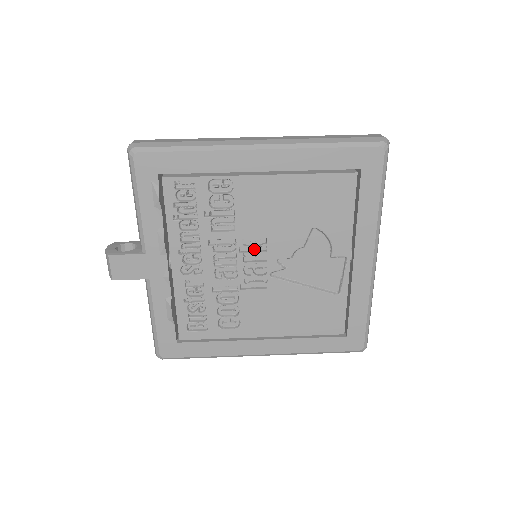
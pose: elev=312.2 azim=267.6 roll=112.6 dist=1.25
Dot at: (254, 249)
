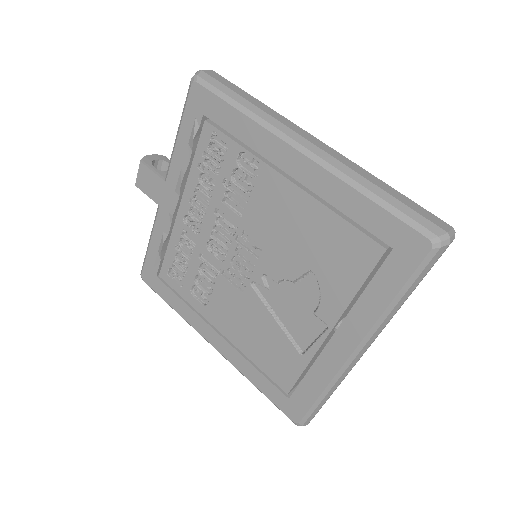
Dot at: (250, 247)
